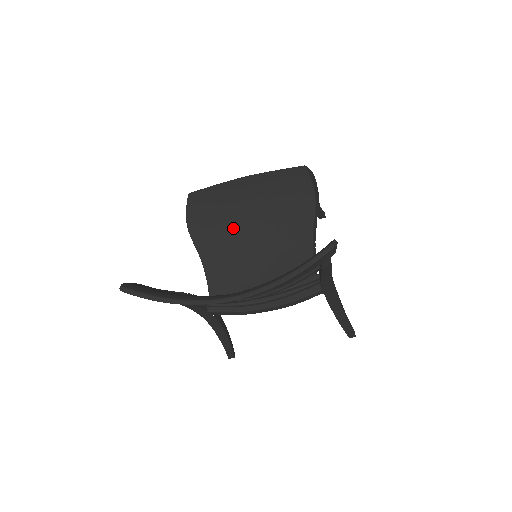
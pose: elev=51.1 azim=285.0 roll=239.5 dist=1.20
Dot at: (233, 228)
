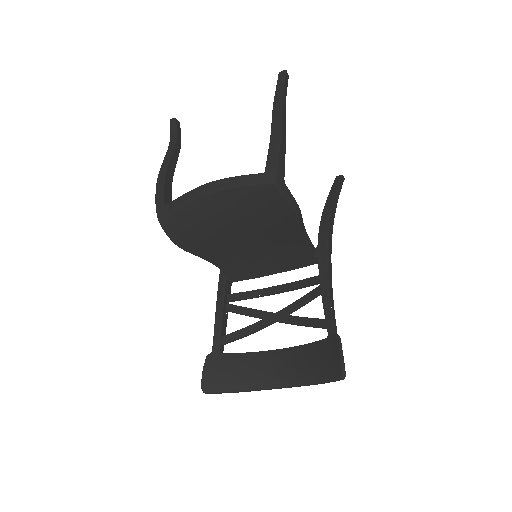
Dot at: (223, 239)
